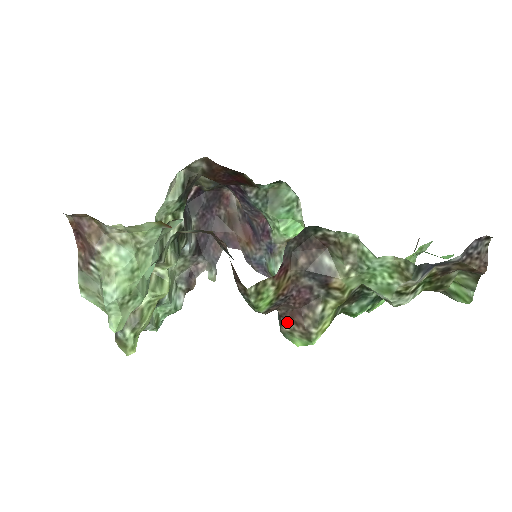
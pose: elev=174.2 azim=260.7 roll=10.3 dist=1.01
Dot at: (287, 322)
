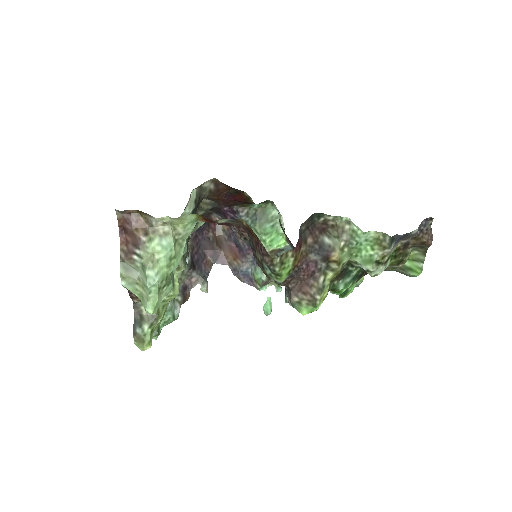
Dot at: (296, 294)
